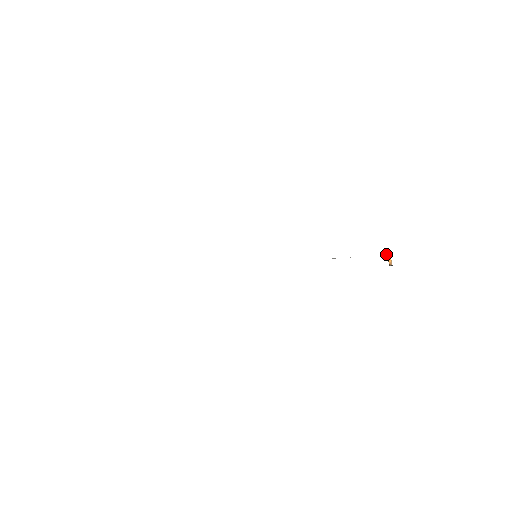
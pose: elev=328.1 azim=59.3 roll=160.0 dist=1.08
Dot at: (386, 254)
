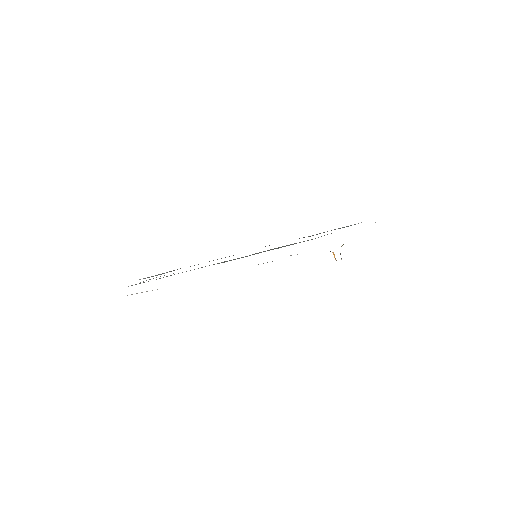
Dot at: occluded
